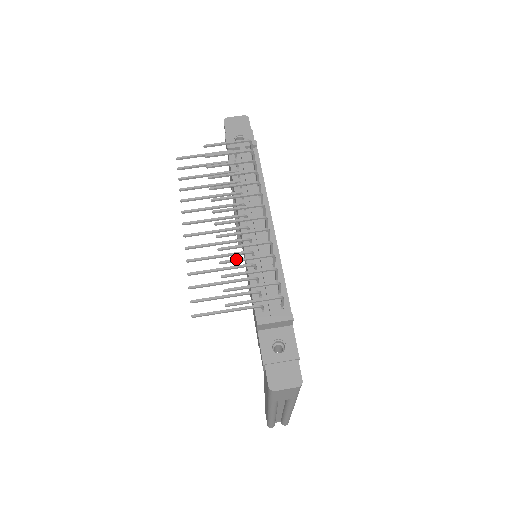
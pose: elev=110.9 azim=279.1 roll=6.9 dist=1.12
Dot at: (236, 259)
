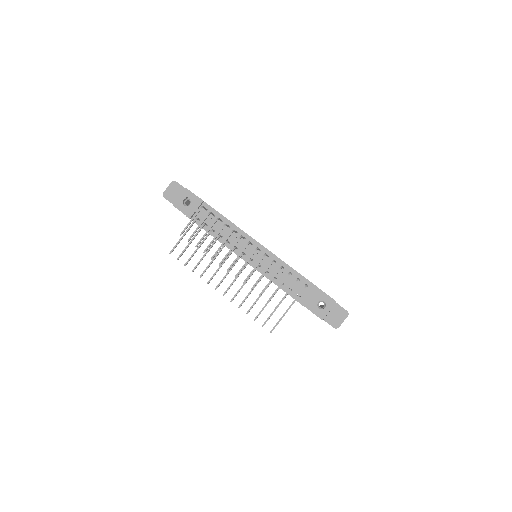
Dot at: (265, 287)
